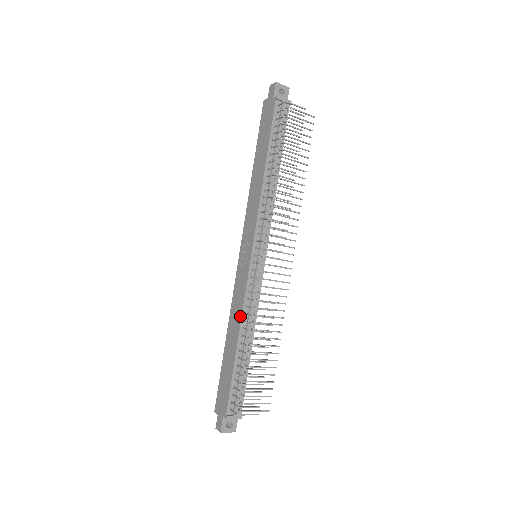
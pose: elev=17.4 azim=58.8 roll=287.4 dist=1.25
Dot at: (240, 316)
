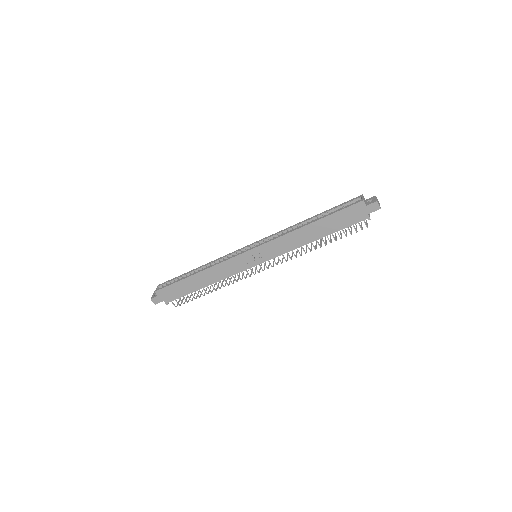
Dot at: (220, 280)
